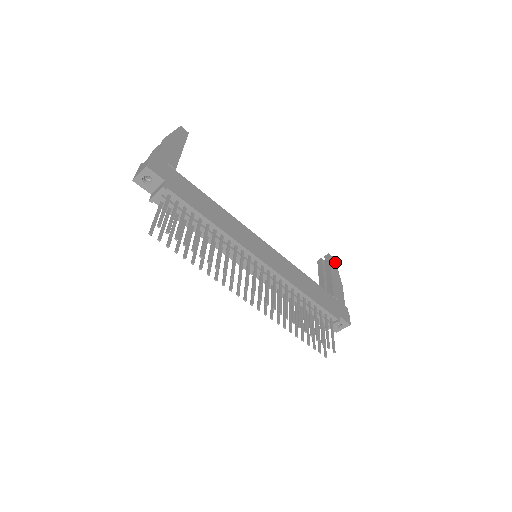
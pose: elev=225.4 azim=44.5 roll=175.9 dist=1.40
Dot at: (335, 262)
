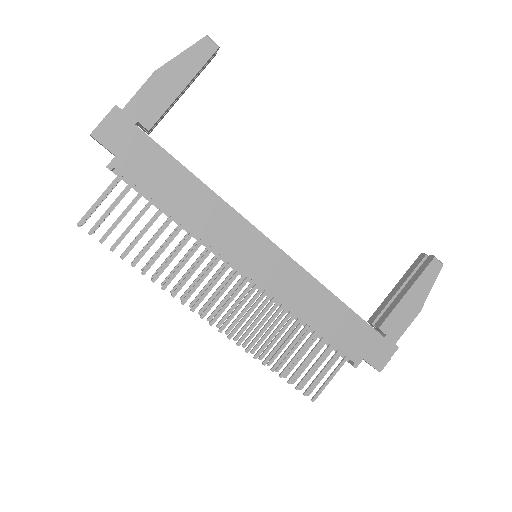
Dot at: (438, 272)
